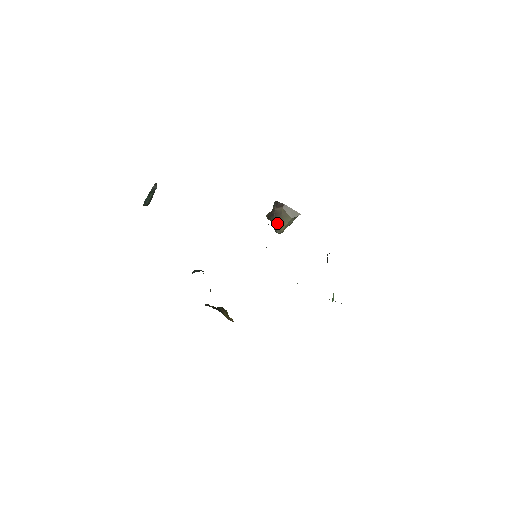
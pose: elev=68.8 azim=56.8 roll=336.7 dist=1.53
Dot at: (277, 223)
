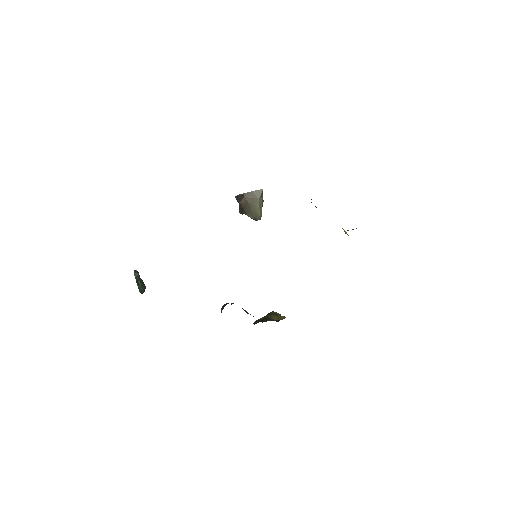
Dot at: (251, 213)
